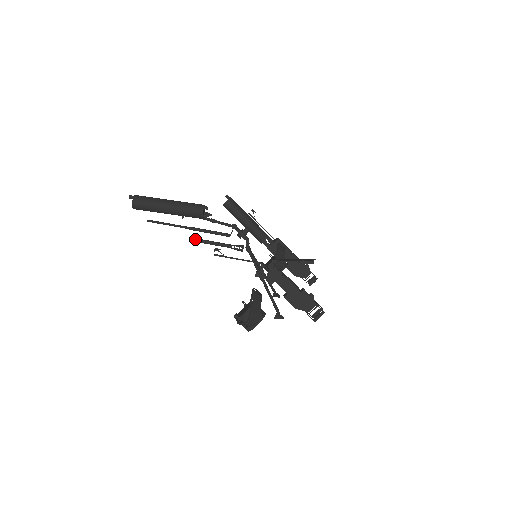
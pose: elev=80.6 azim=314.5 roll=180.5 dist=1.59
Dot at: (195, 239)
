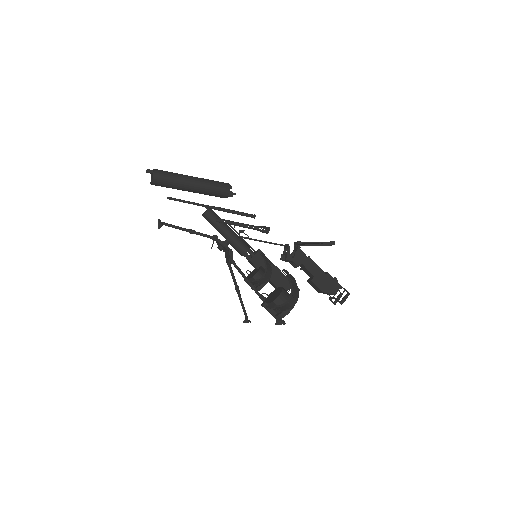
Dot at: (220, 219)
